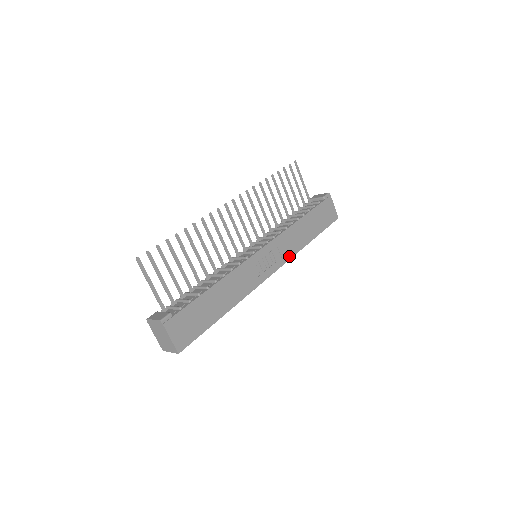
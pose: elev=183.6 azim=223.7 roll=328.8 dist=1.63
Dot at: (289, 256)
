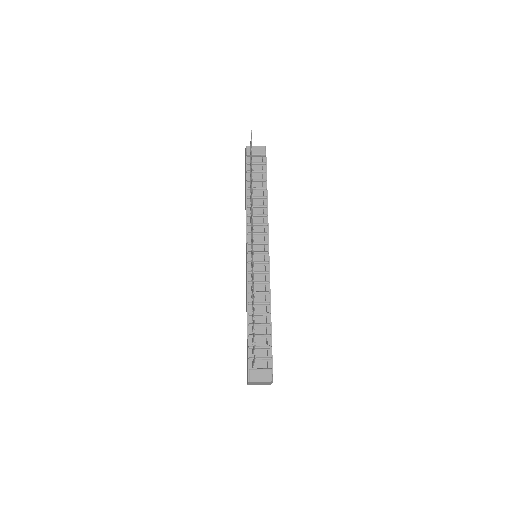
Dot at: occluded
